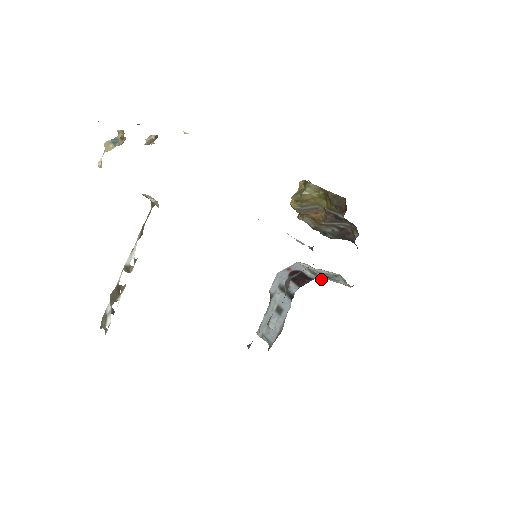
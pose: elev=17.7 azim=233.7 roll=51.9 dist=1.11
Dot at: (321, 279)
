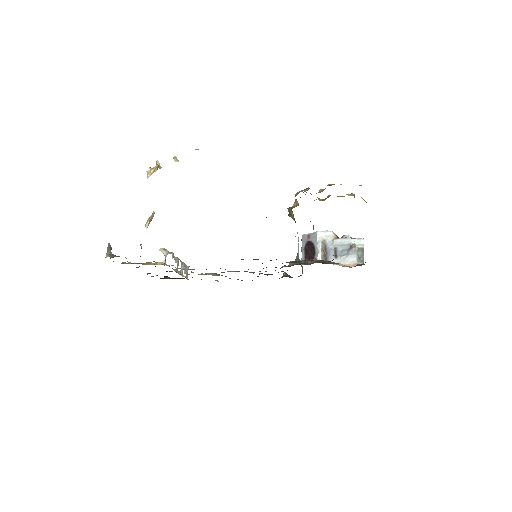
Dot at: occluded
